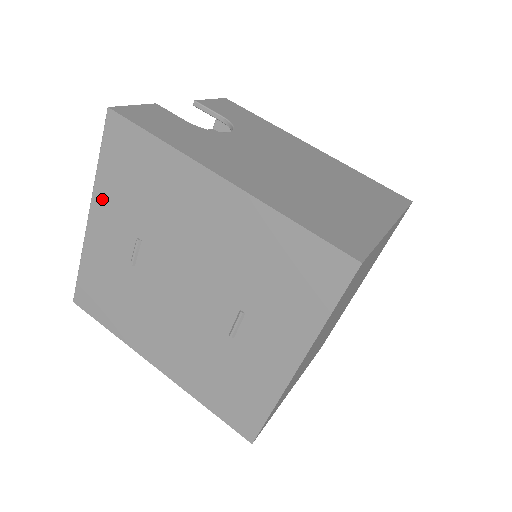
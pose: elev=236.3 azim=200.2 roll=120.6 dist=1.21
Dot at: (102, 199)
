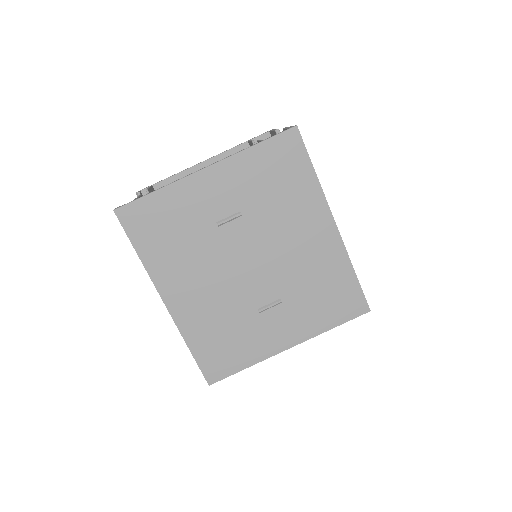
Dot at: (233, 168)
